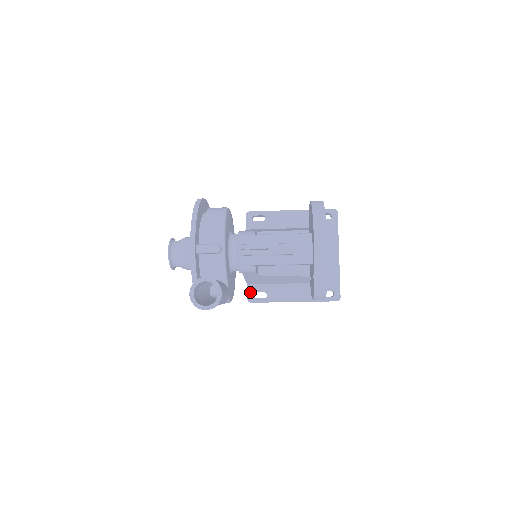
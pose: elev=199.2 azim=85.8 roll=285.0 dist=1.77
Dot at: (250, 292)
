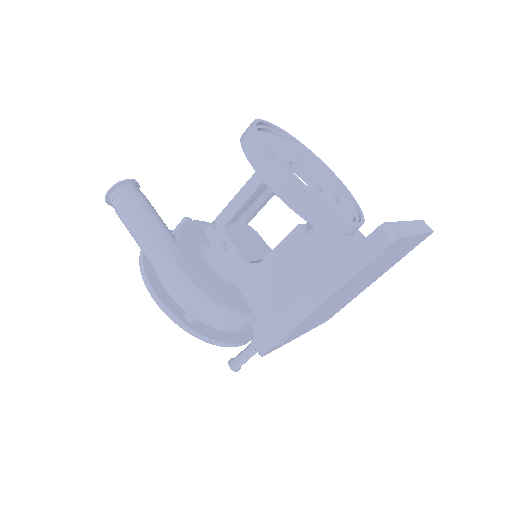
Dot at: occluded
